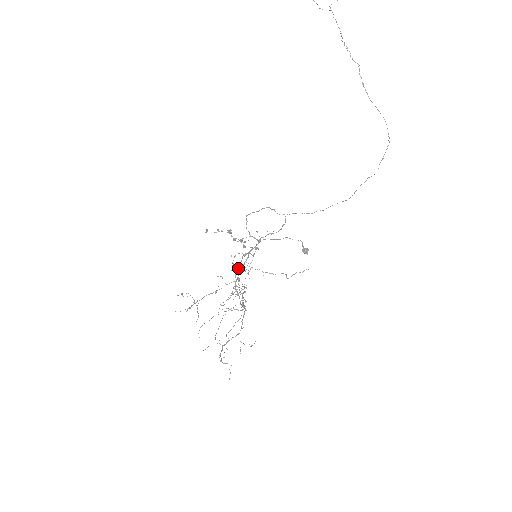
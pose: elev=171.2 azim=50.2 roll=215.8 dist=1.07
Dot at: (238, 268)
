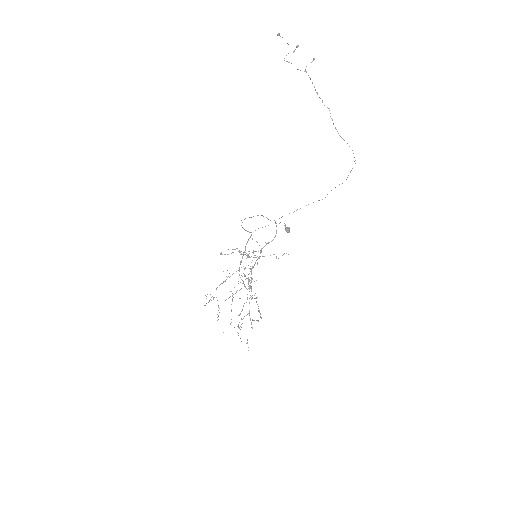
Dot at: occluded
